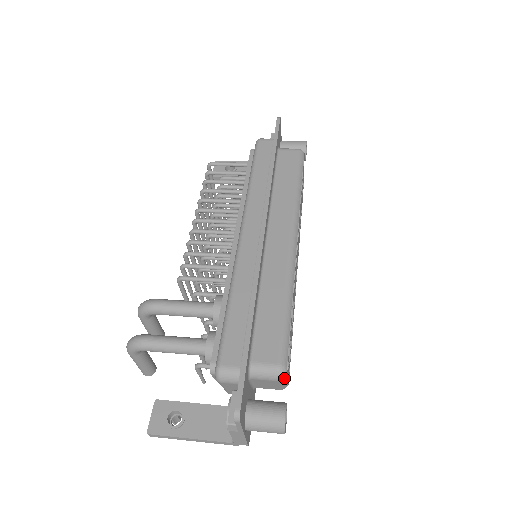
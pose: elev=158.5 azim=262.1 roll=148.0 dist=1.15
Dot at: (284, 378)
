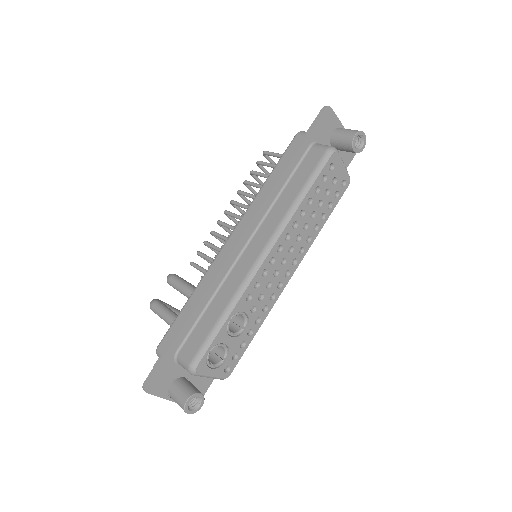
Dot at: (195, 374)
